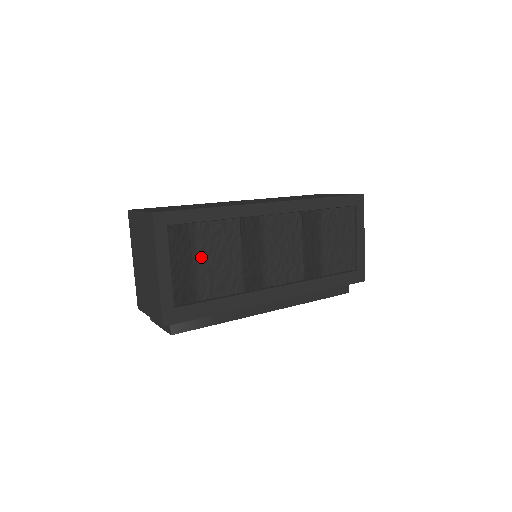
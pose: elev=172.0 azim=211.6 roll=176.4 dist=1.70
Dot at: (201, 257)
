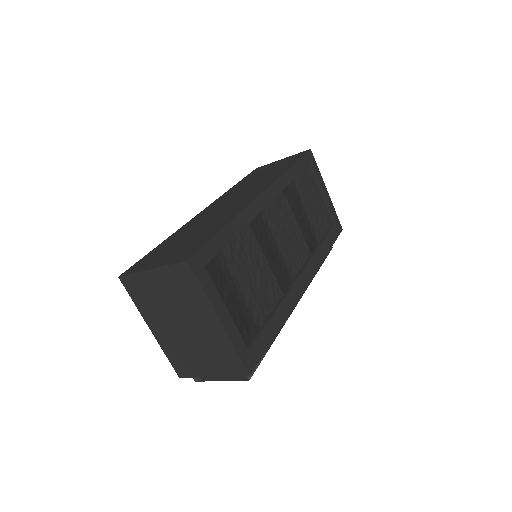
Dot at: (241, 282)
